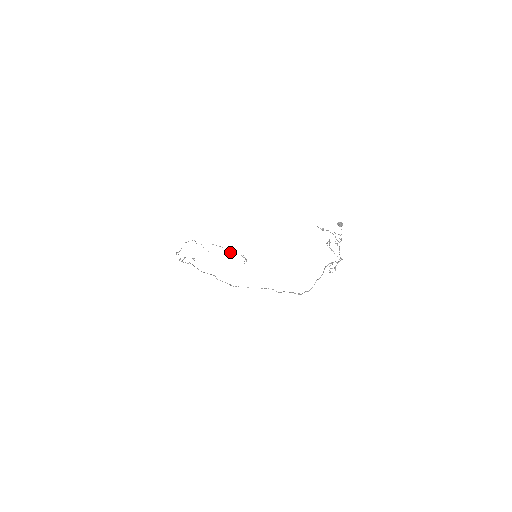
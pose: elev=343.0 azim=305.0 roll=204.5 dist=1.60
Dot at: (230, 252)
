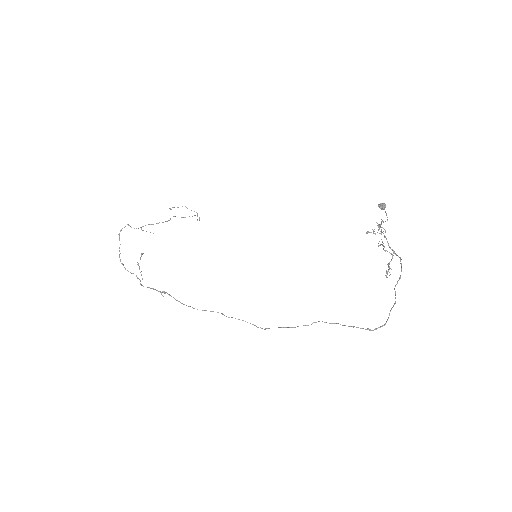
Dot at: (170, 208)
